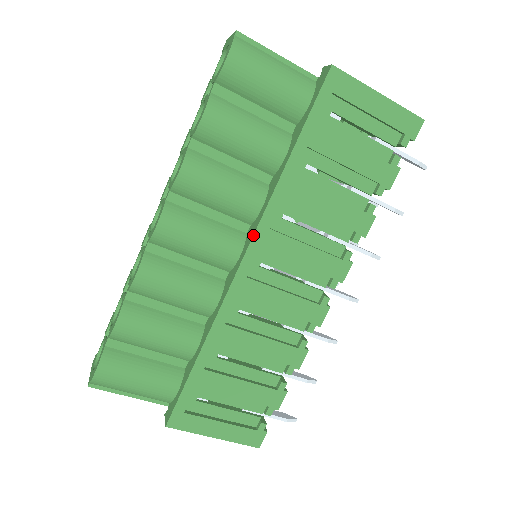
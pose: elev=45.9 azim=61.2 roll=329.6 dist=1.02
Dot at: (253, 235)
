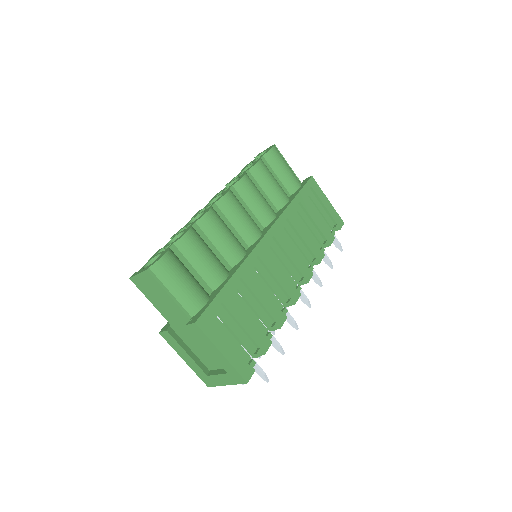
Dot at: (271, 226)
